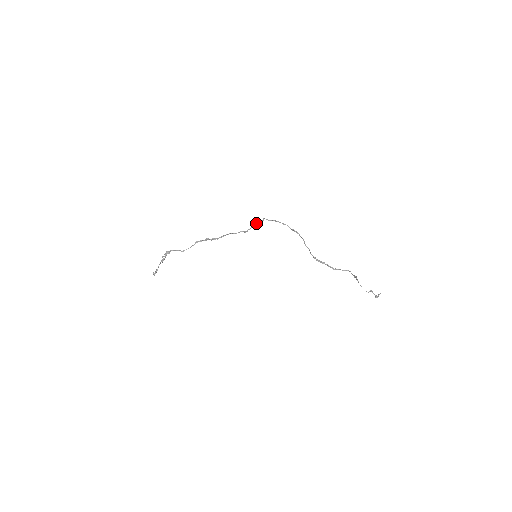
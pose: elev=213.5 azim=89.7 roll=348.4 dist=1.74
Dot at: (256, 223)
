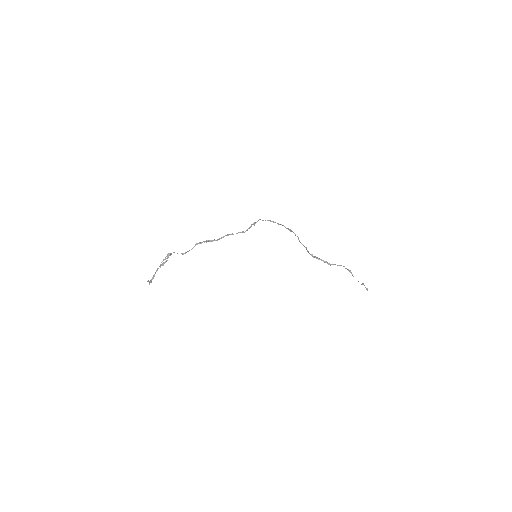
Dot at: (252, 224)
